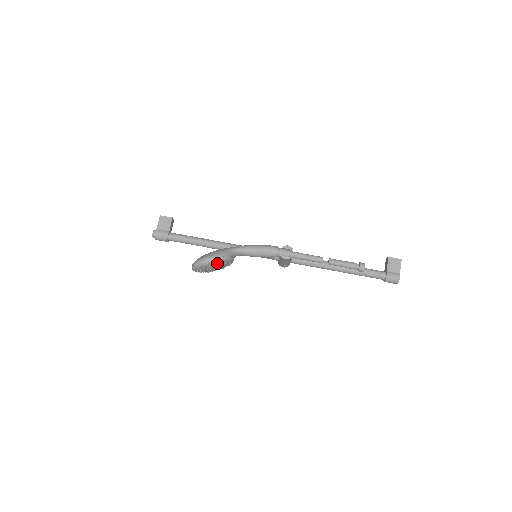
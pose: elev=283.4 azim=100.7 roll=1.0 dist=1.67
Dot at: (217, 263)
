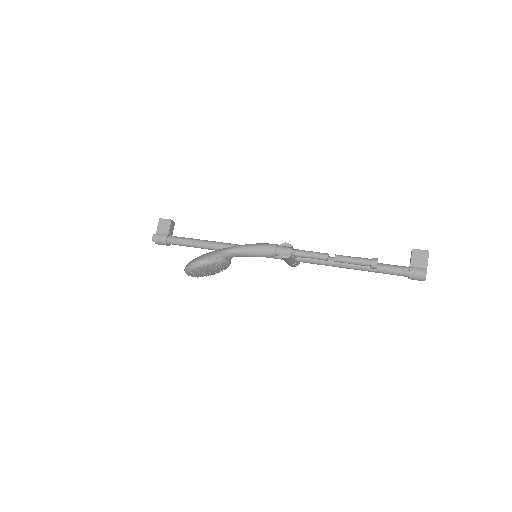
Dot at: (207, 266)
